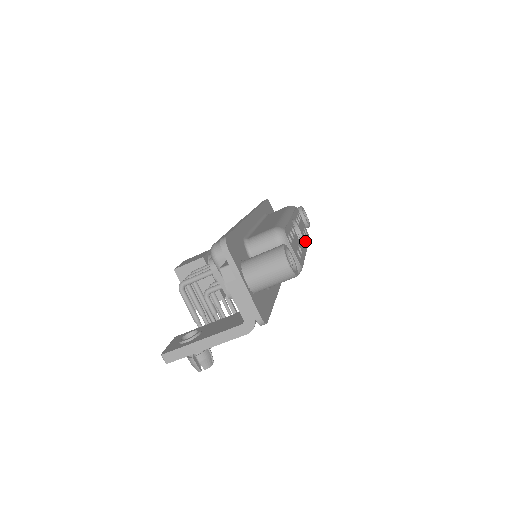
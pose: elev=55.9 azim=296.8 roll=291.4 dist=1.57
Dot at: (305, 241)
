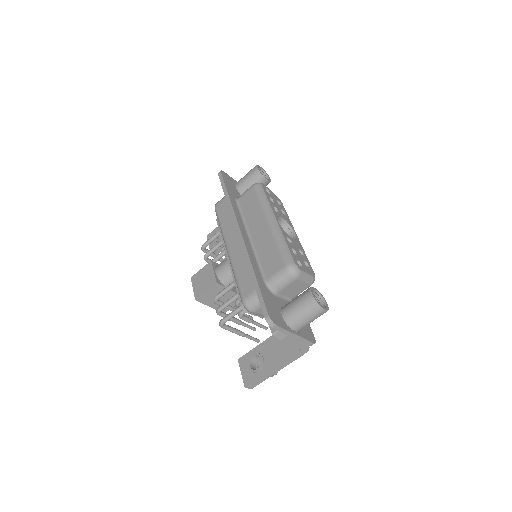
Dot at: (288, 222)
